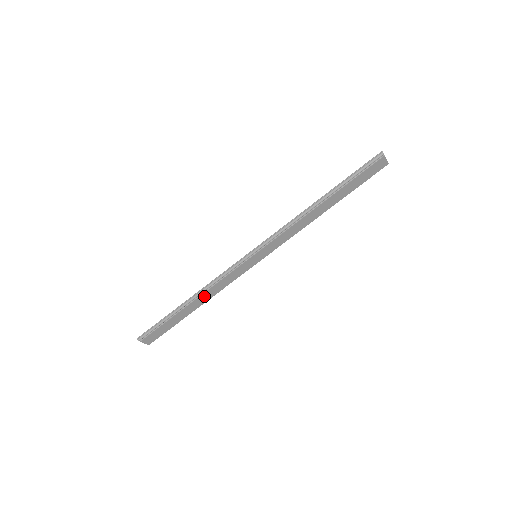
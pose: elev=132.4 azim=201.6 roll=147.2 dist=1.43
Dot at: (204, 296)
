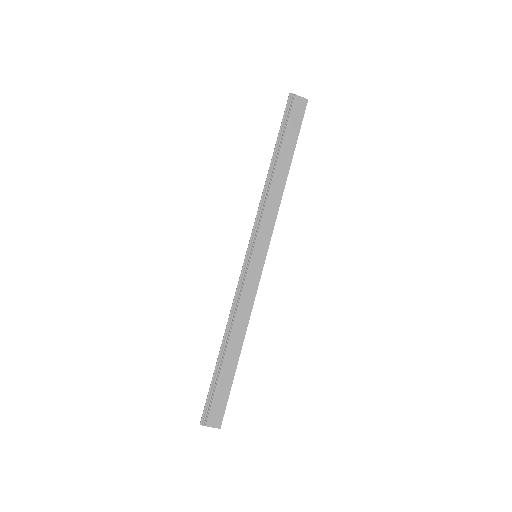
Dot at: (236, 331)
